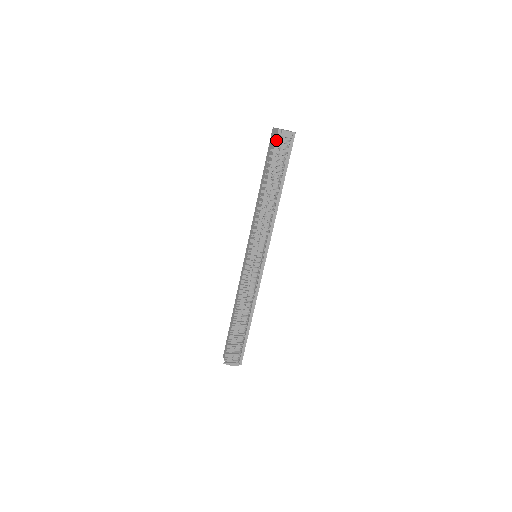
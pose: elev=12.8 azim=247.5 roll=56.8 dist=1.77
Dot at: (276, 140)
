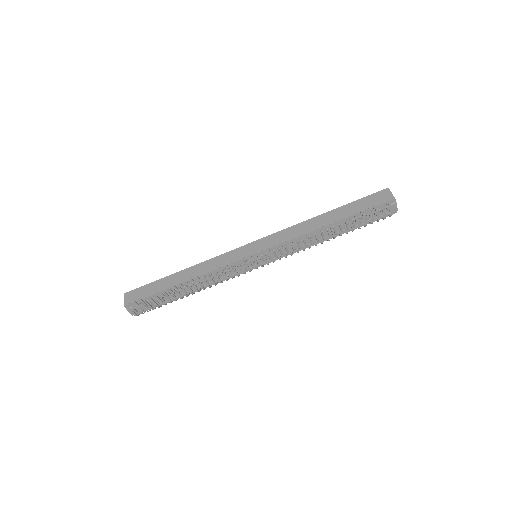
Dot at: (384, 203)
